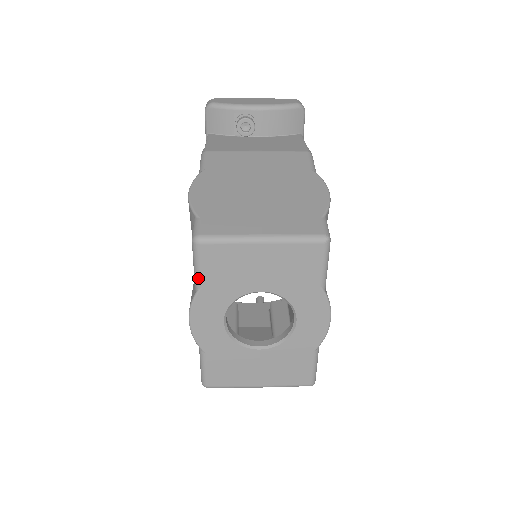
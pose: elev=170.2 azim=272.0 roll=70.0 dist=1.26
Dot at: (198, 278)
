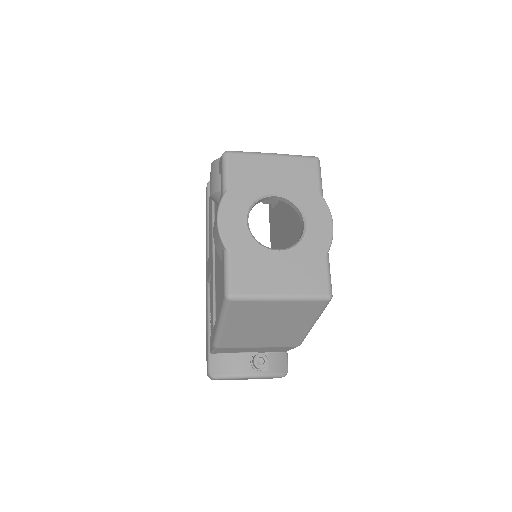
Dot at: (226, 180)
